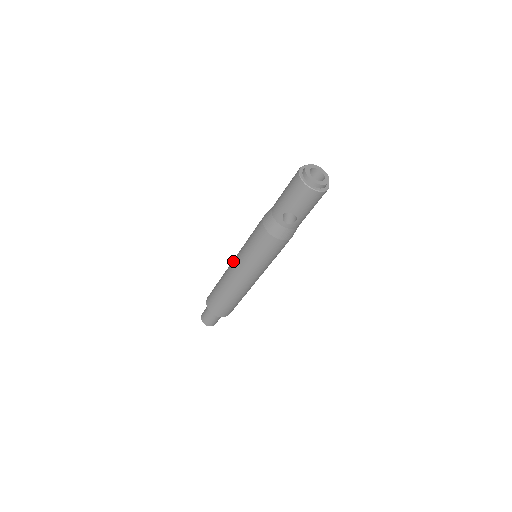
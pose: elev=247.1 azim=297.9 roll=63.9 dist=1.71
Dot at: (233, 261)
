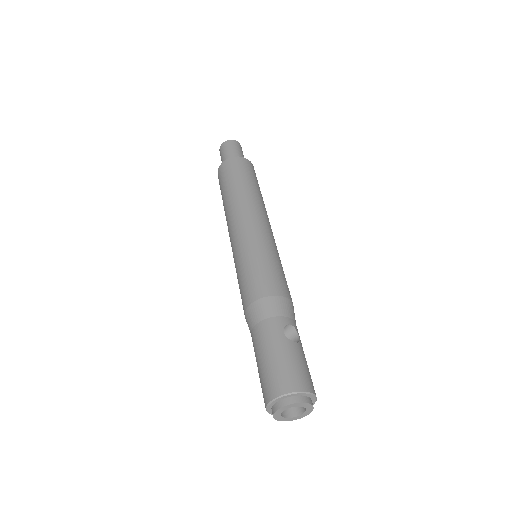
Dot at: (232, 231)
